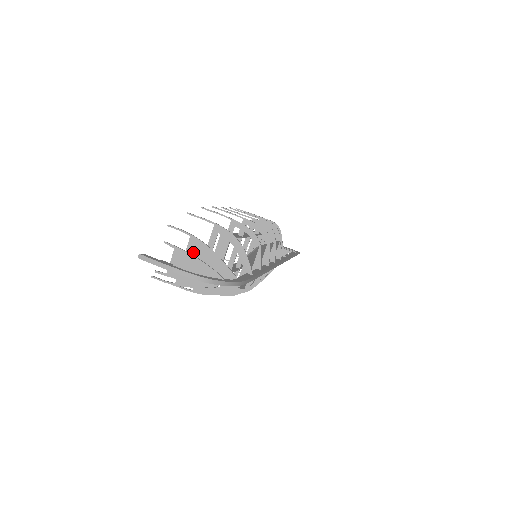
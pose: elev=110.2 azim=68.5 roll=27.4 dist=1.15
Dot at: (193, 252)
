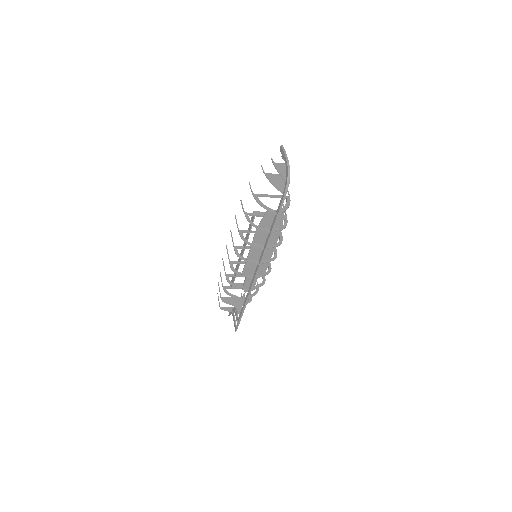
Dot at: occluded
